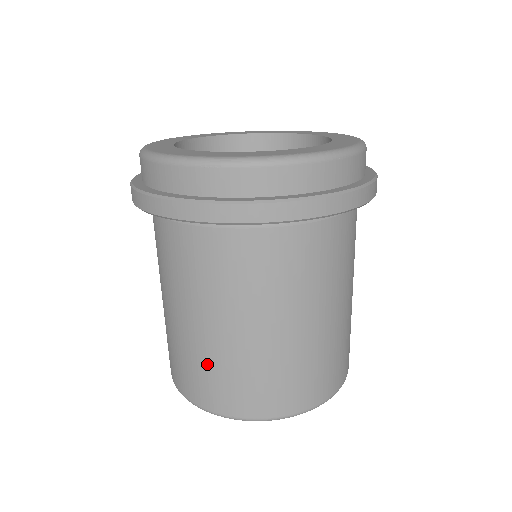
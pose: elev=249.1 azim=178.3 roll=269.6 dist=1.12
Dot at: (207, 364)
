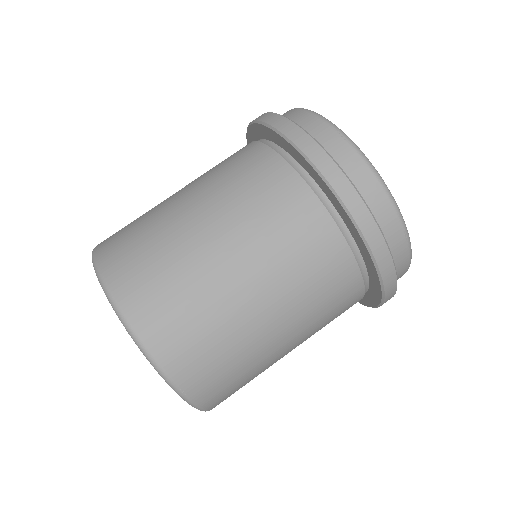
Dot at: occluded
